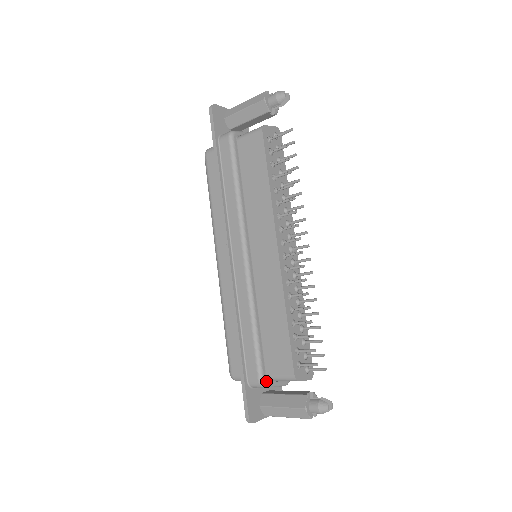
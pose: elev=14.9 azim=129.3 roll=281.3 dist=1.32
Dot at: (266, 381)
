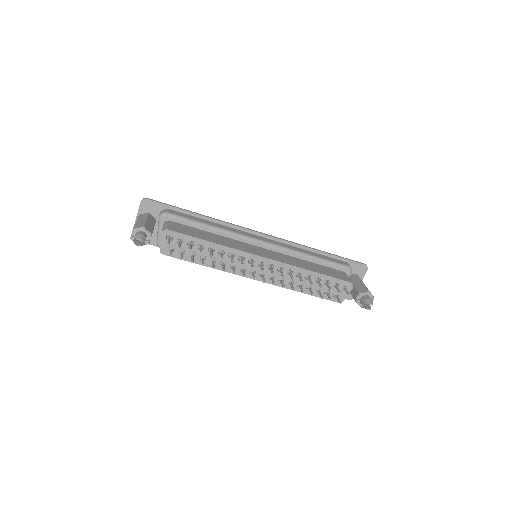
Dot at: occluded
